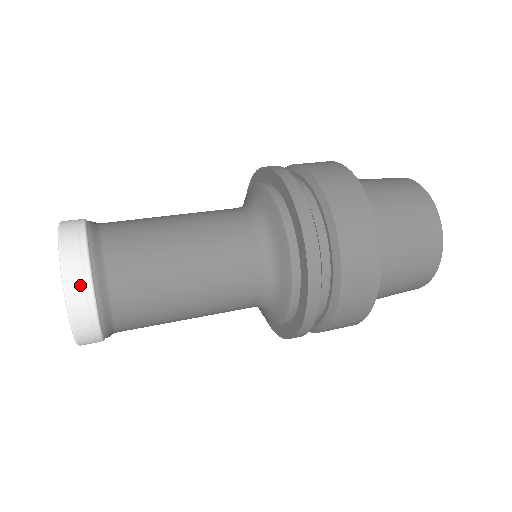
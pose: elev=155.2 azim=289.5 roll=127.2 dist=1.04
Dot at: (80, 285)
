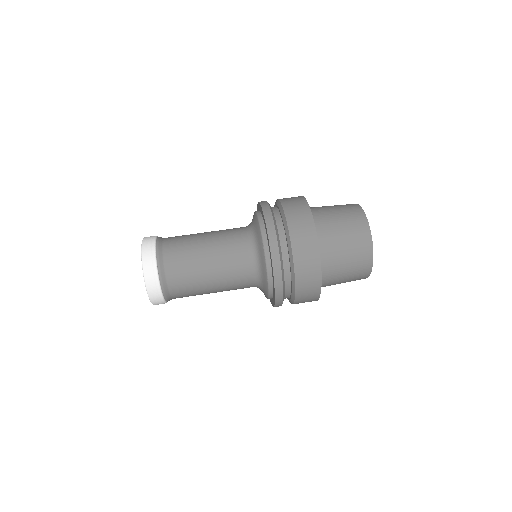
Dot at: occluded
